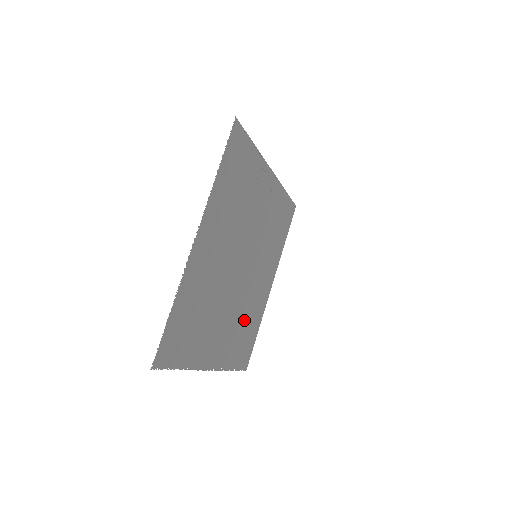
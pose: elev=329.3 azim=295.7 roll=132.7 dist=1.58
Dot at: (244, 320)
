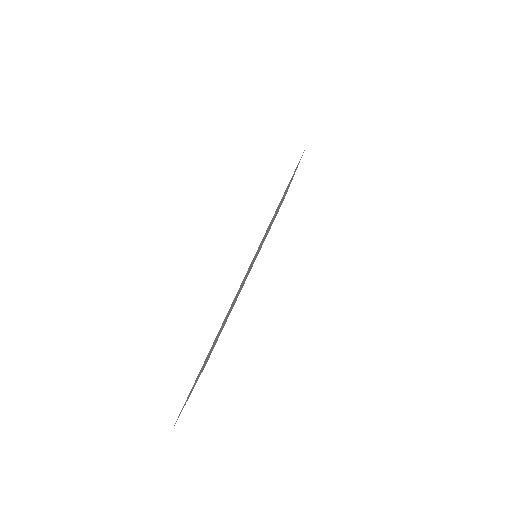
Dot at: occluded
